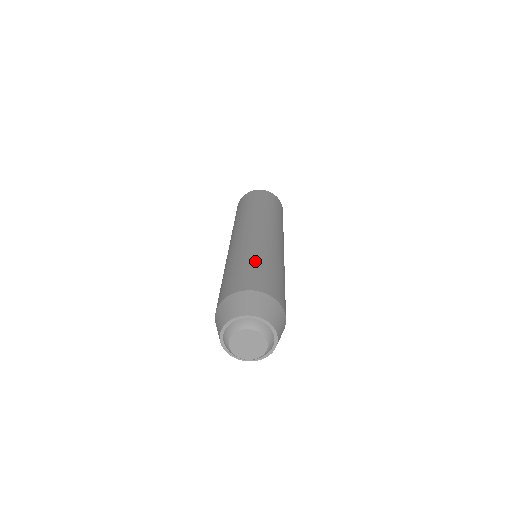
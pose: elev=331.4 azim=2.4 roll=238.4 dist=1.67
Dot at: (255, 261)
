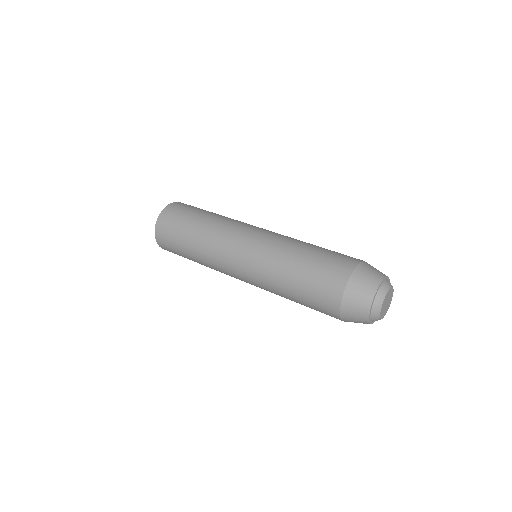
Dot at: occluded
